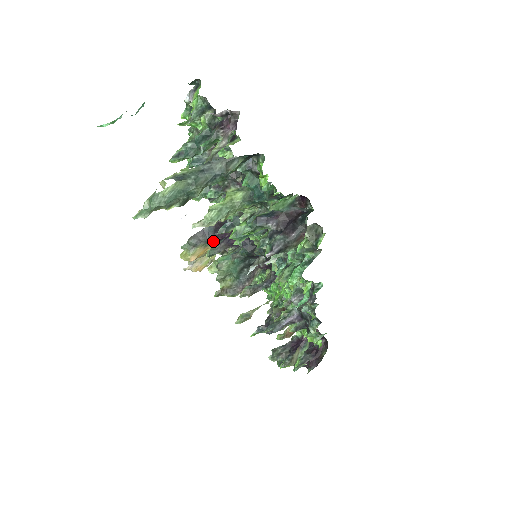
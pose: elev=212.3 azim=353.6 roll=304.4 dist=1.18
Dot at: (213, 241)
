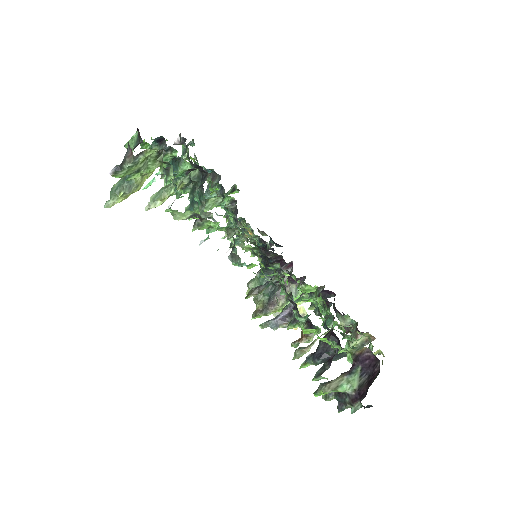
Dot at: occluded
